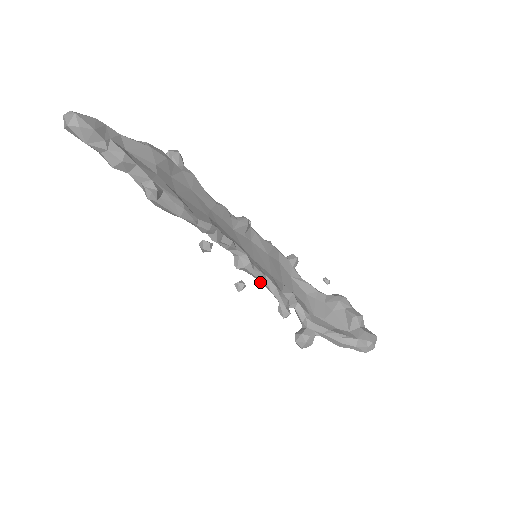
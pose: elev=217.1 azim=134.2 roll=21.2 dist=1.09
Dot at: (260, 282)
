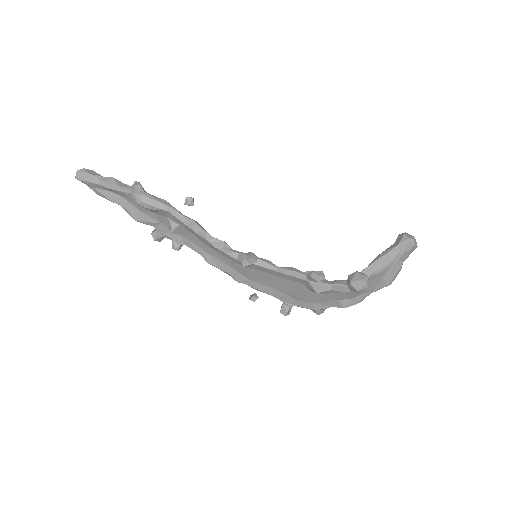
Dot at: (276, 272)
